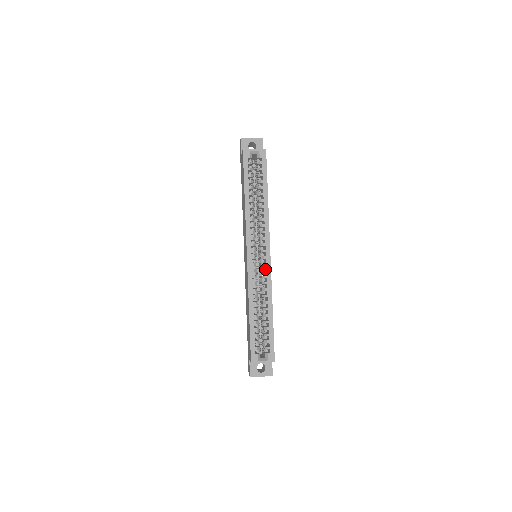
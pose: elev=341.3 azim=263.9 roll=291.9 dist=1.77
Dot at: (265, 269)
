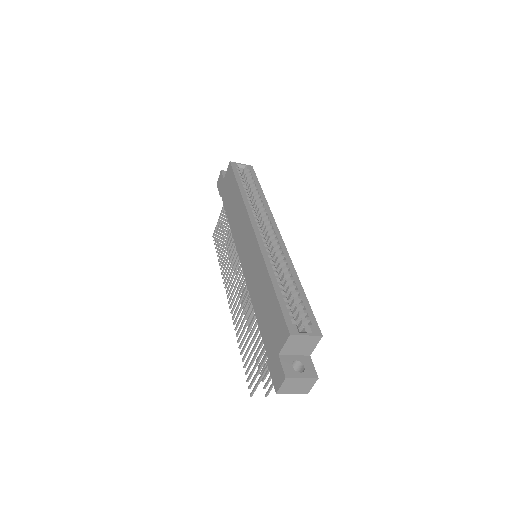
Dot at: (278, 243)
